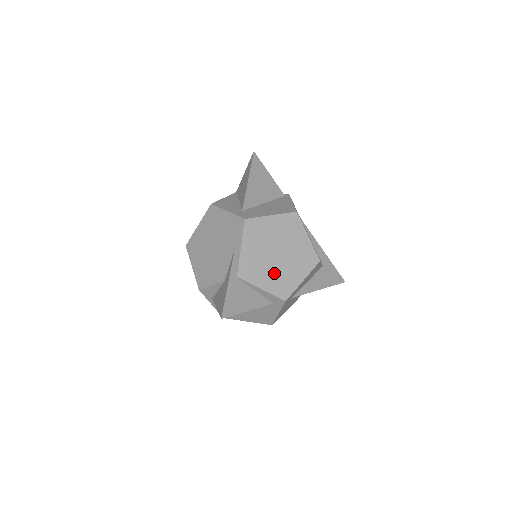
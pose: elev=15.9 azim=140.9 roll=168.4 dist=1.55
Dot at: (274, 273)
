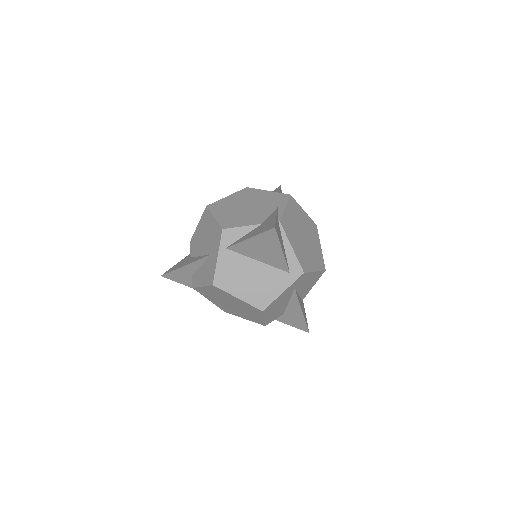
Dot at: (300, 246)
